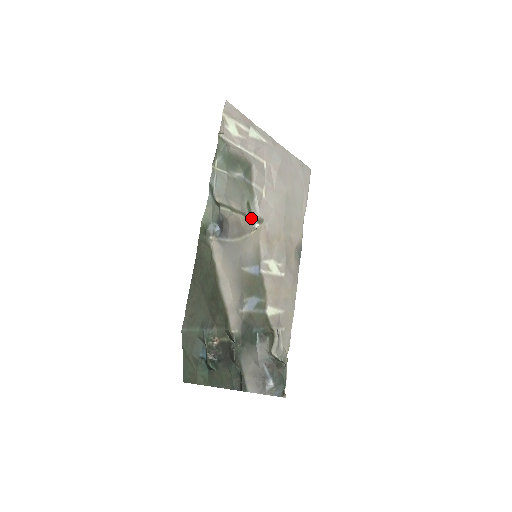
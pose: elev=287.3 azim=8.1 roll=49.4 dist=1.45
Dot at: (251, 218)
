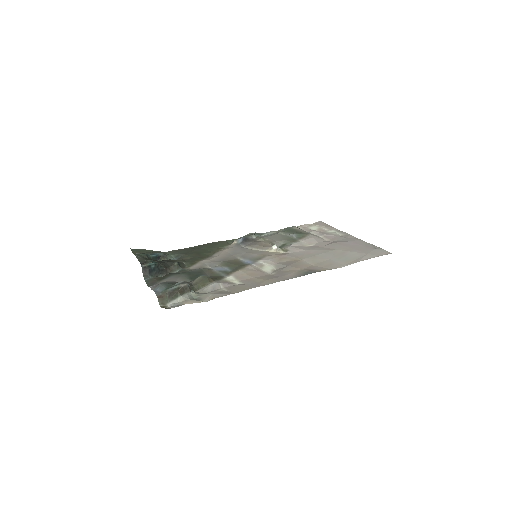
Dot at: occluded
